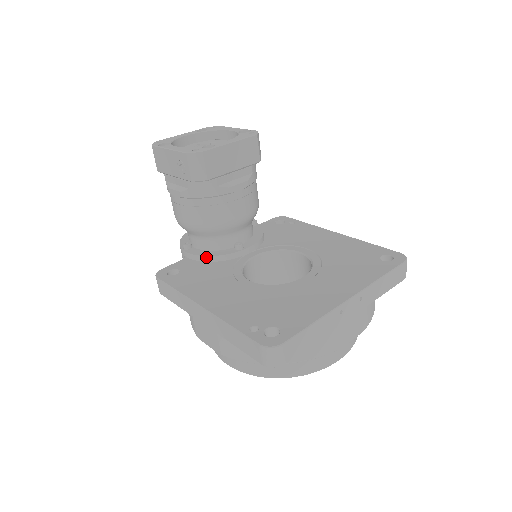
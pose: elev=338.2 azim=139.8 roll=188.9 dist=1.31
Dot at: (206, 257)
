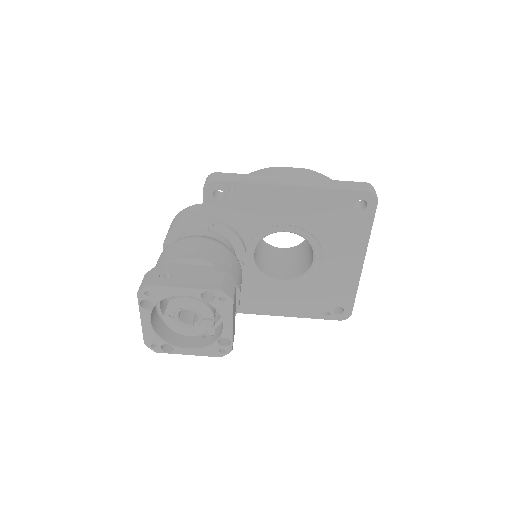
Dot at: occluded
